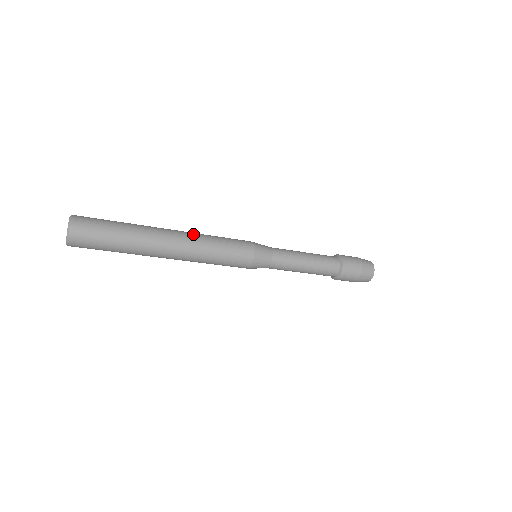
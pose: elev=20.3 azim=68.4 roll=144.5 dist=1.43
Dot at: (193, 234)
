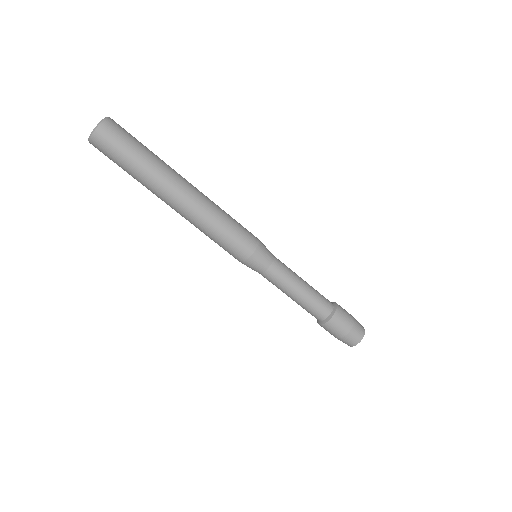
Dot at: occluded
